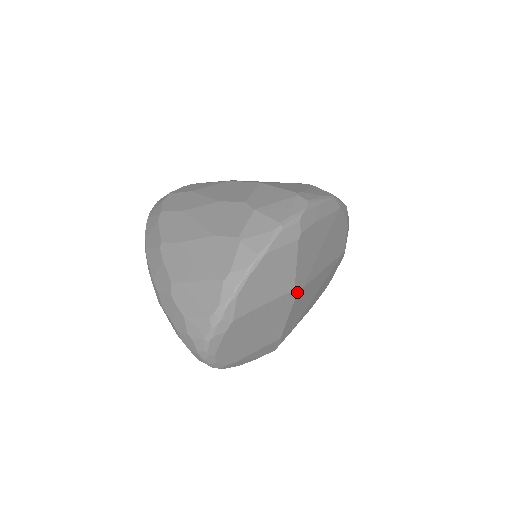
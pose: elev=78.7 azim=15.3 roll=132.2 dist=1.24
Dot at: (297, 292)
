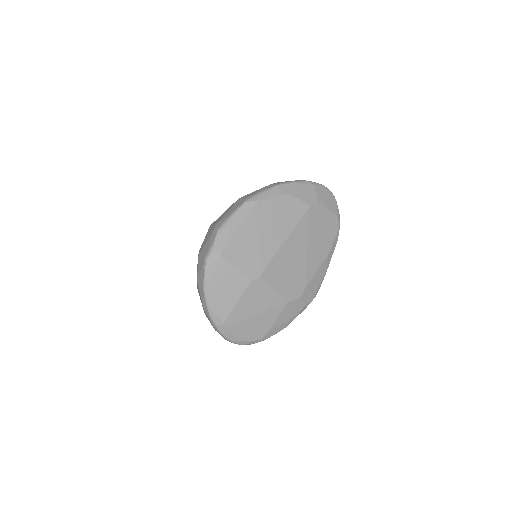
Dot at: (258, 278)
